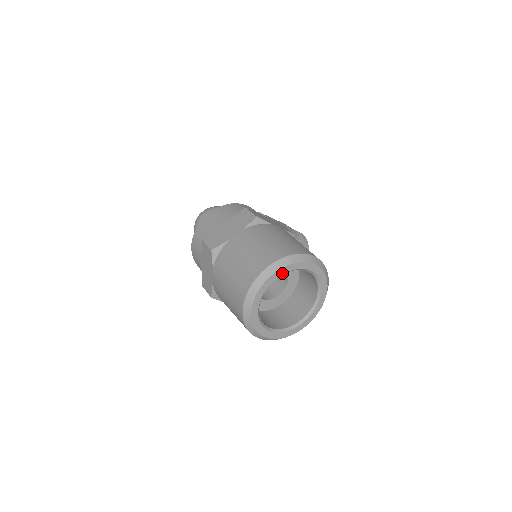
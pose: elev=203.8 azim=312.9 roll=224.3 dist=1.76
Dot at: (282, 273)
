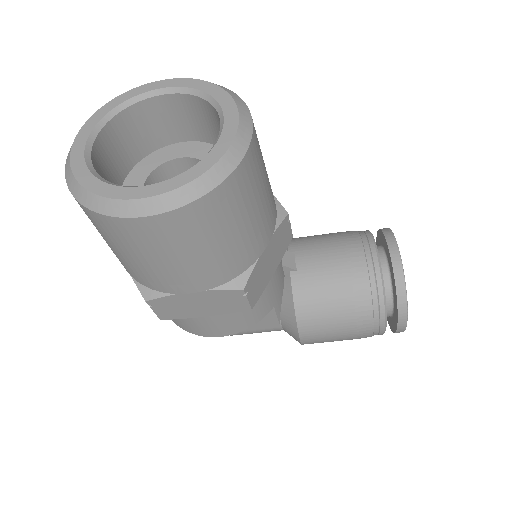
Dot at: (106, 112)
